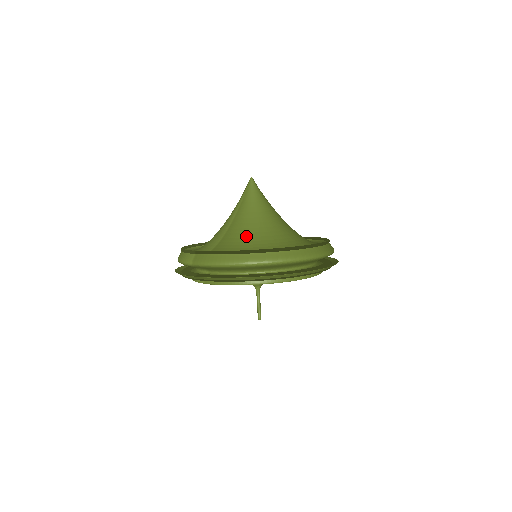
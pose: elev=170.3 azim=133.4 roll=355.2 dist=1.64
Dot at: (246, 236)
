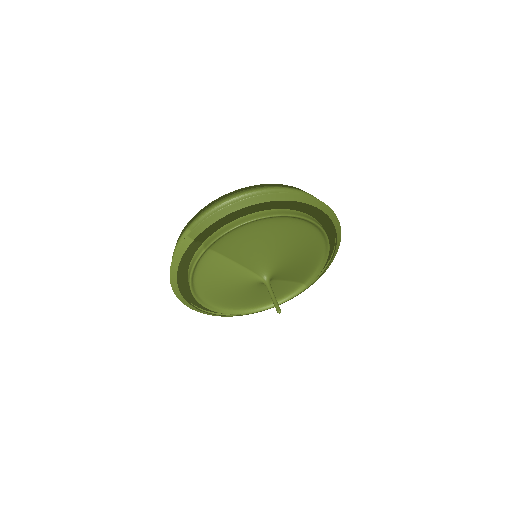
Dot at: occluded
